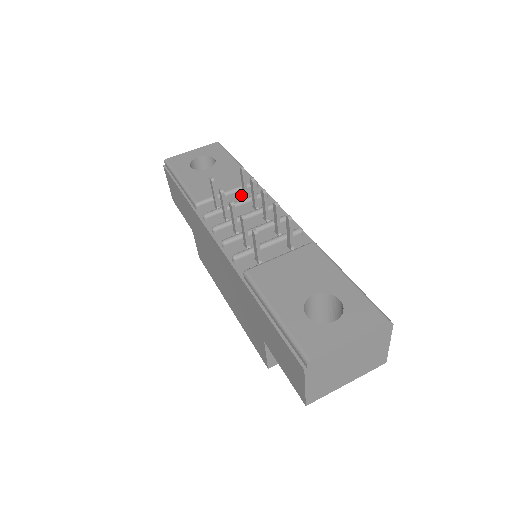
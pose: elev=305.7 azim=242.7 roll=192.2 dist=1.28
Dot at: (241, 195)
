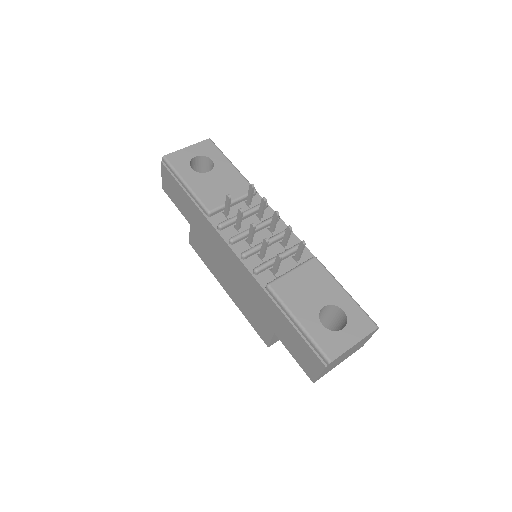
Dot at: (244, 203)
